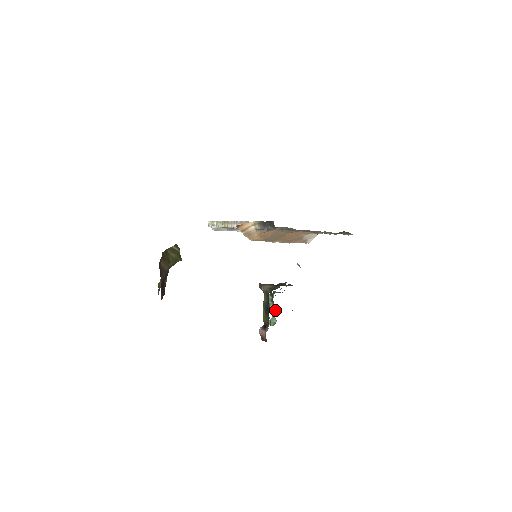
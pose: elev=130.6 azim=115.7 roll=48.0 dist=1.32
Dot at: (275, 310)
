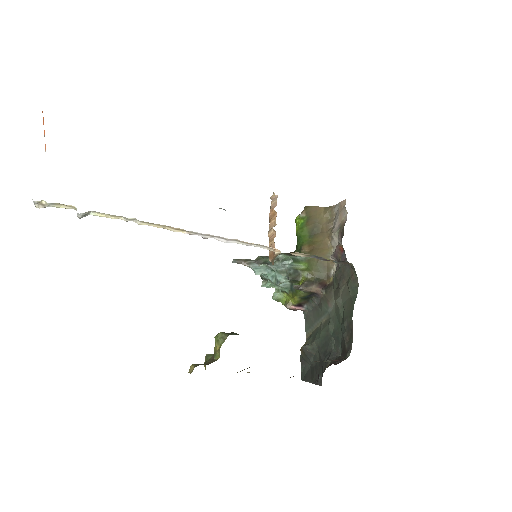
Dot at: occluded
